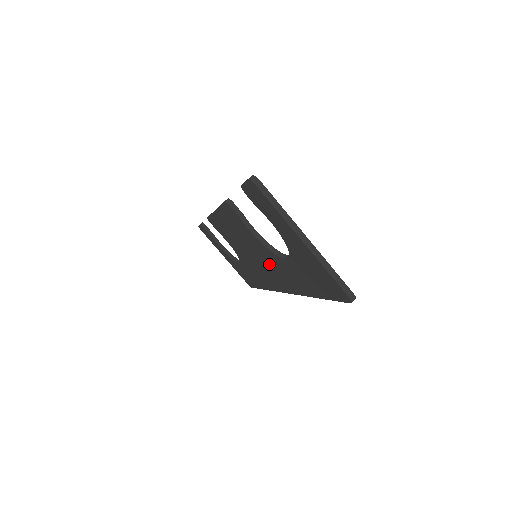
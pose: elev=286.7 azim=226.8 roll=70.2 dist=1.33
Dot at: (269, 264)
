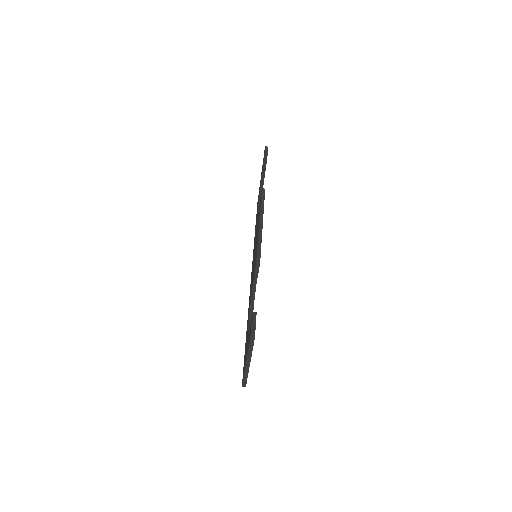
Dot at: occluded
